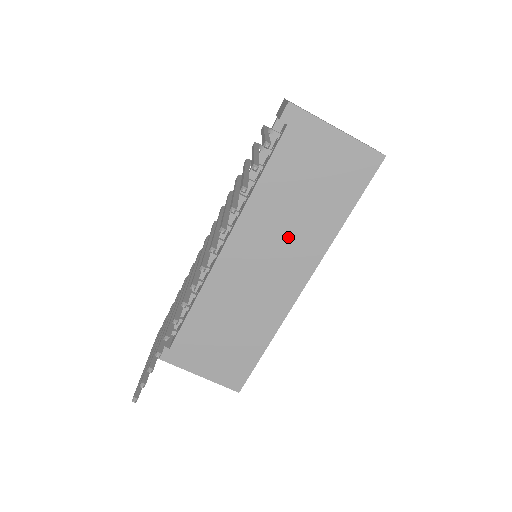
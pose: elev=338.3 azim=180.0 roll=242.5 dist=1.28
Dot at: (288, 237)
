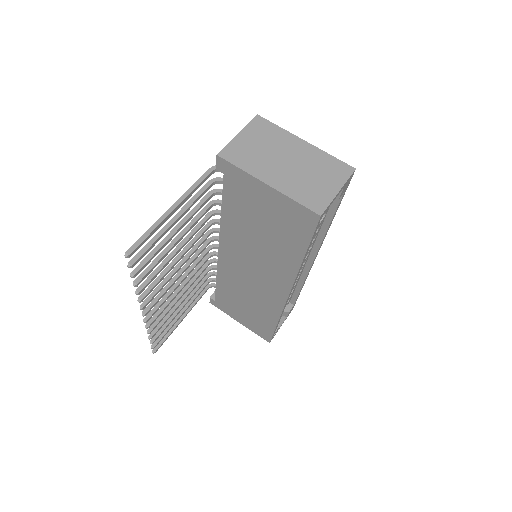
Dot at: (261, 258)
